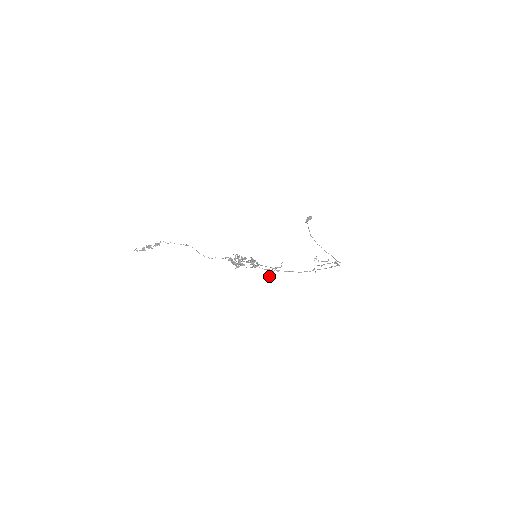
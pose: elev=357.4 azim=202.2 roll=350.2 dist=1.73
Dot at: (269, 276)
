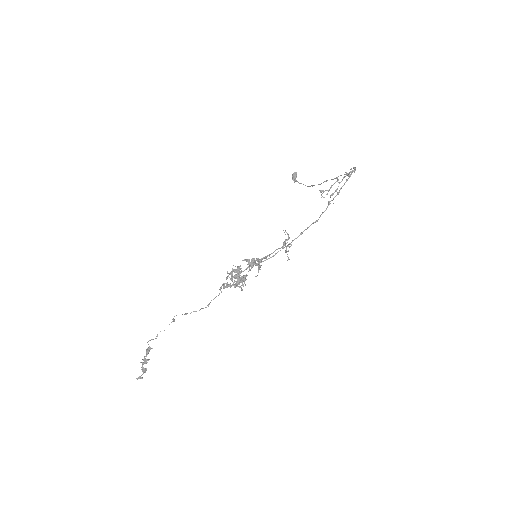
Dot at: (287, 260)
